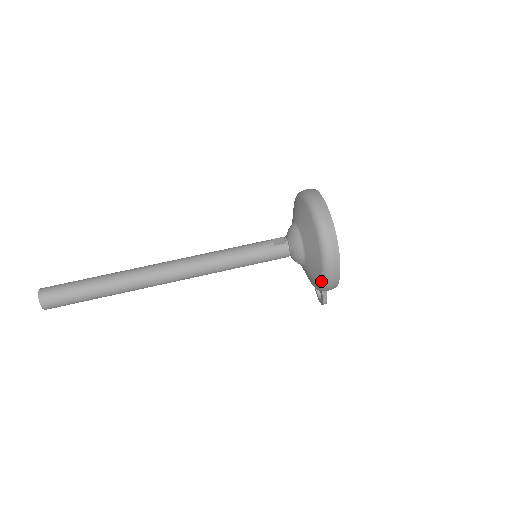
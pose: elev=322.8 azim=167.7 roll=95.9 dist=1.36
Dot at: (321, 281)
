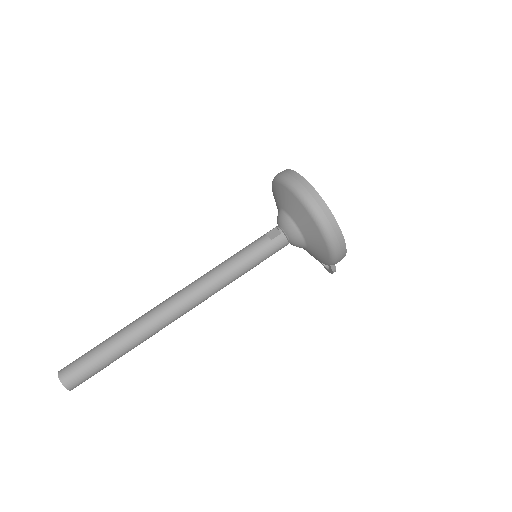
Dot at: (329, 258)
